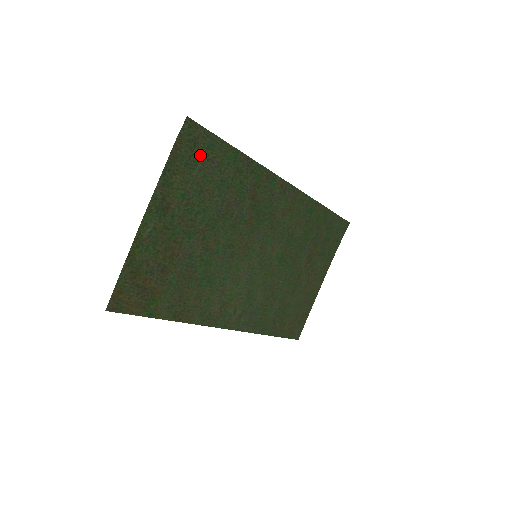
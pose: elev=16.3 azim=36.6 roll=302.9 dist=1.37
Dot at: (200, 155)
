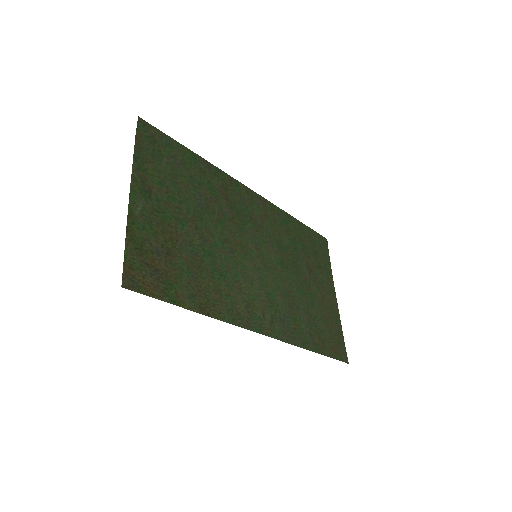
Dot at: (162, 151)
